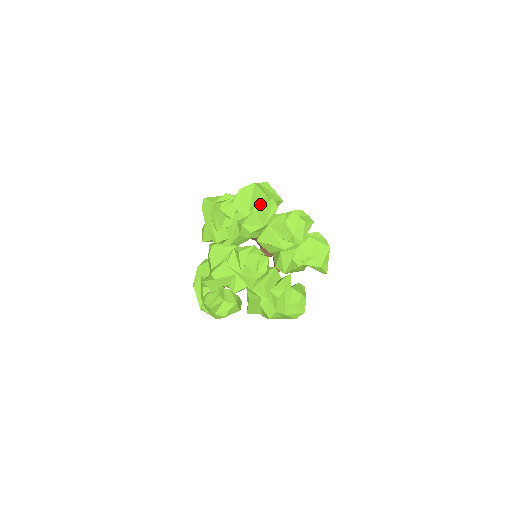
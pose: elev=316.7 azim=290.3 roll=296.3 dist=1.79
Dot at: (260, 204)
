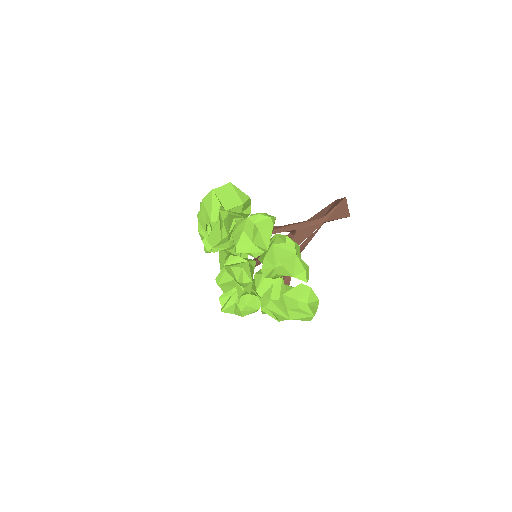
Dot at: occluded
